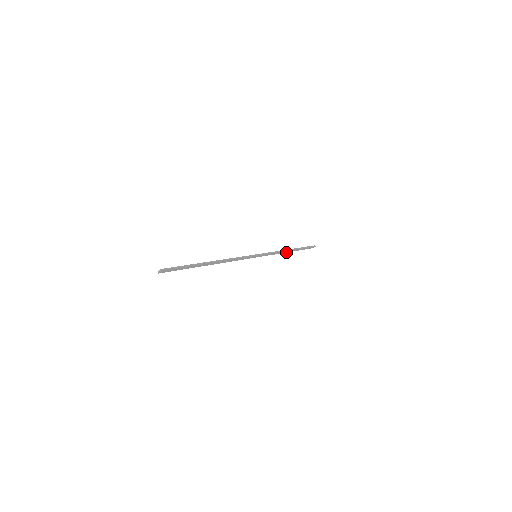
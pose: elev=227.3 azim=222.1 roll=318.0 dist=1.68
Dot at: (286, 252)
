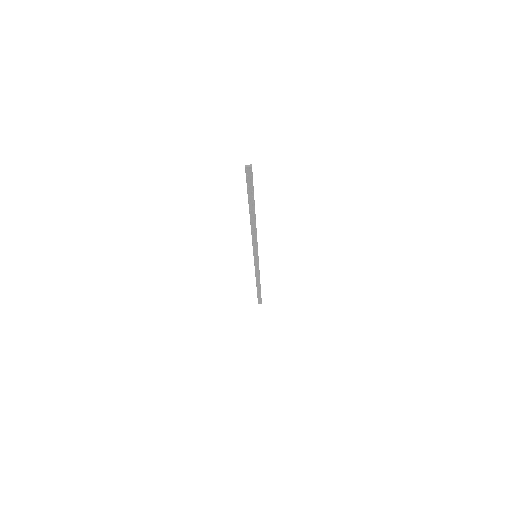
Dot at: (256, 282)
